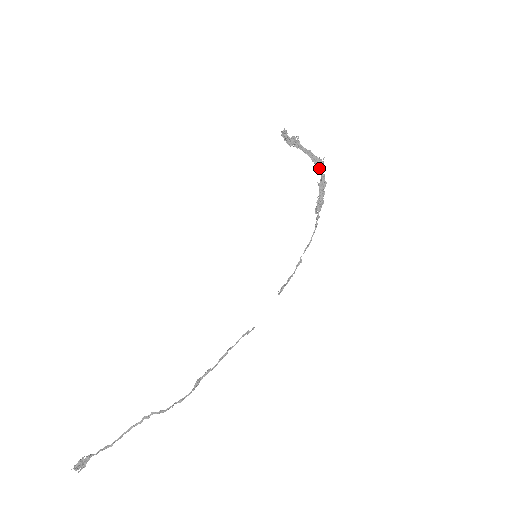
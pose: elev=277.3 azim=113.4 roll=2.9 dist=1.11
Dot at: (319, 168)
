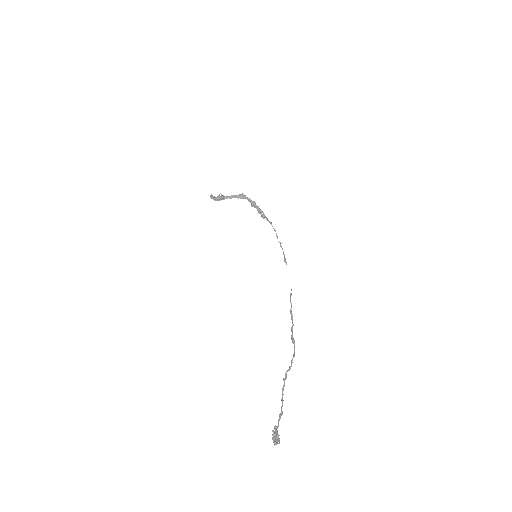
Dot at: (245, 198)
